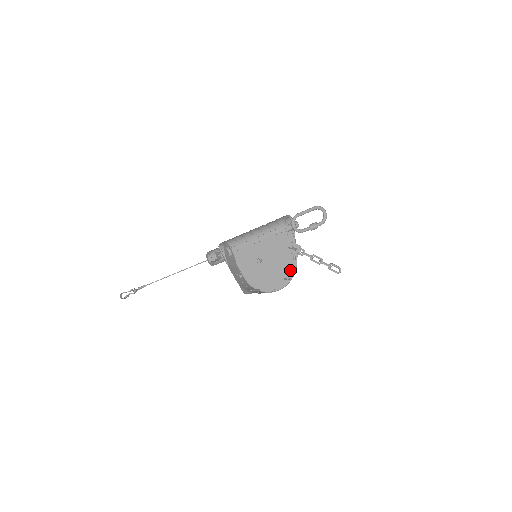
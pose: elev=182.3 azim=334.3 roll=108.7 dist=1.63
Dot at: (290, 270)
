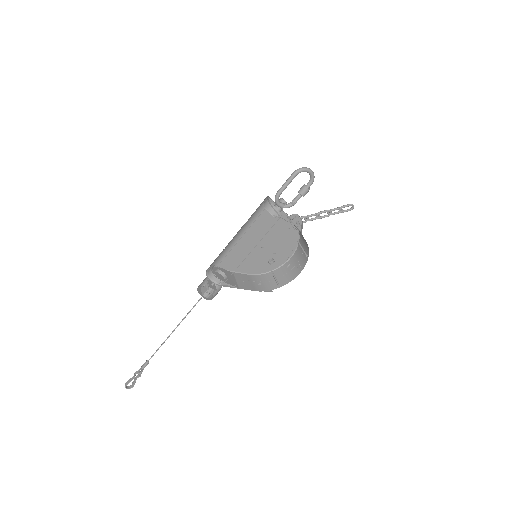
Dot at: (292, 235)
